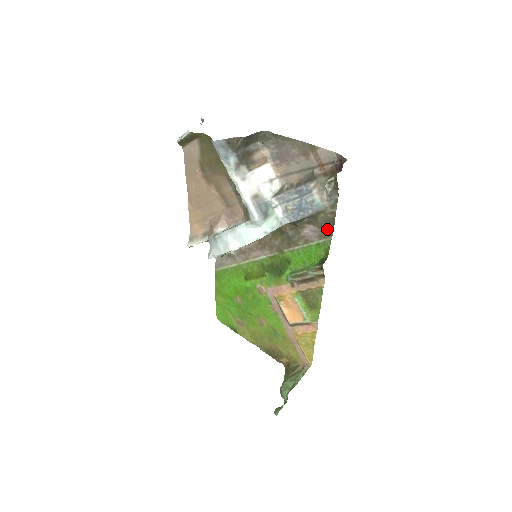
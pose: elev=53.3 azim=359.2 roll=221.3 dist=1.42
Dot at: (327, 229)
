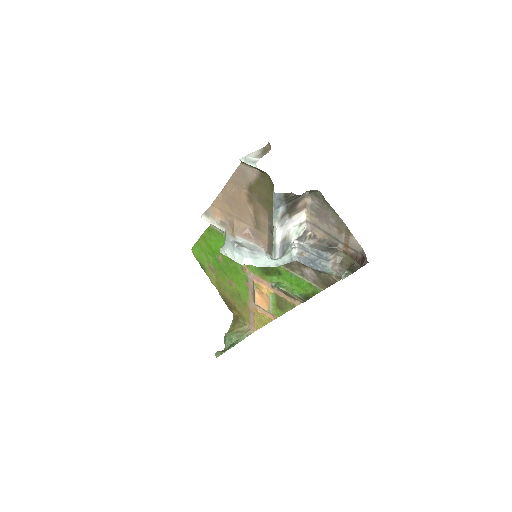
Dot at: (324, 283)
